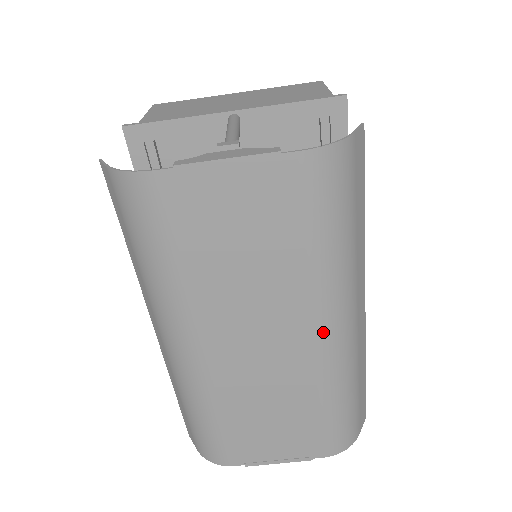
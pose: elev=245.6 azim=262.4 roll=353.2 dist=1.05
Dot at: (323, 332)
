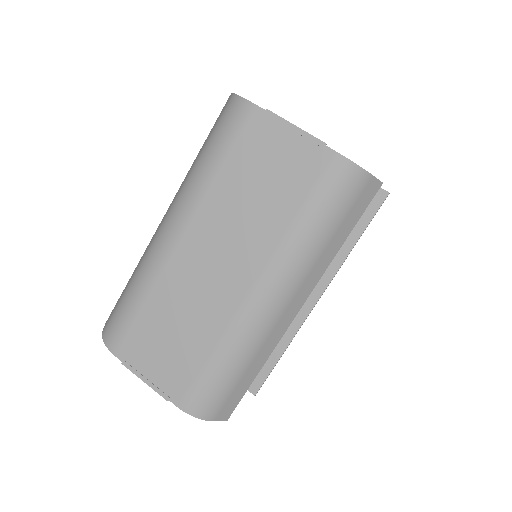
Dot at: (259, 288)
